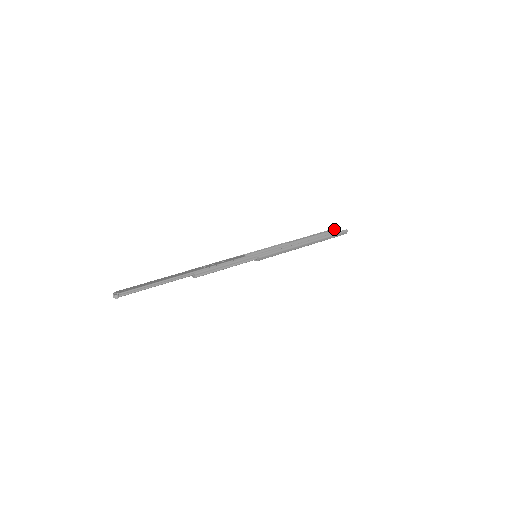
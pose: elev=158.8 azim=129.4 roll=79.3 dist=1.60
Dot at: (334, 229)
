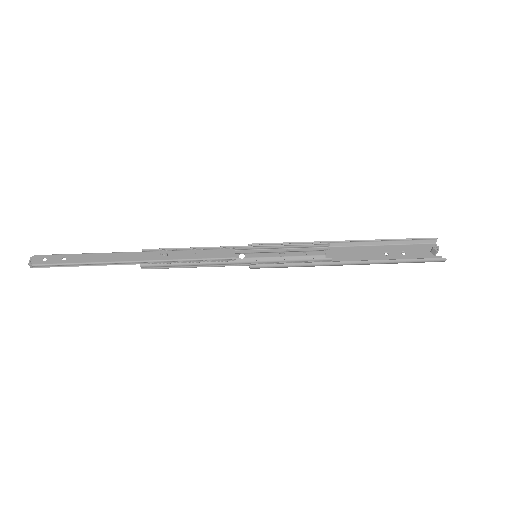
Dot at: (436, 238)
